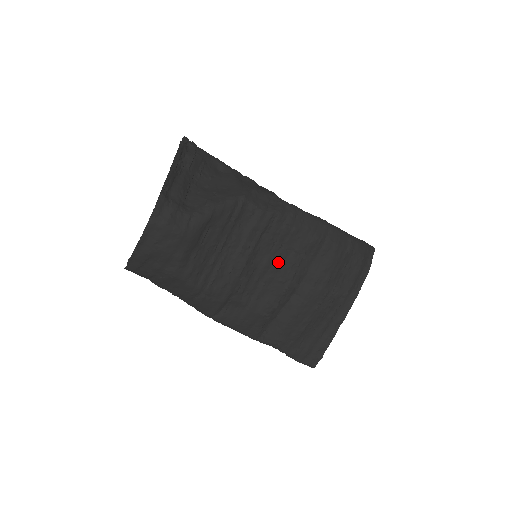
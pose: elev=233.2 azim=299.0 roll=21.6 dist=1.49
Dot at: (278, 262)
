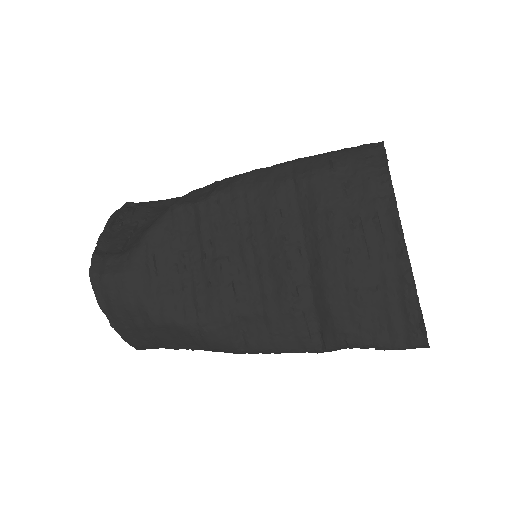
Dot at: (257, 241)
